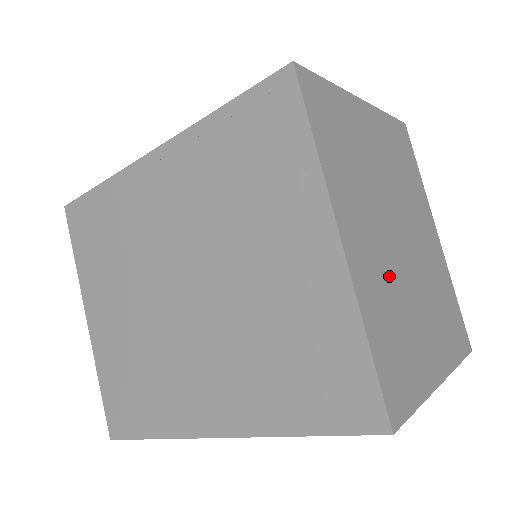
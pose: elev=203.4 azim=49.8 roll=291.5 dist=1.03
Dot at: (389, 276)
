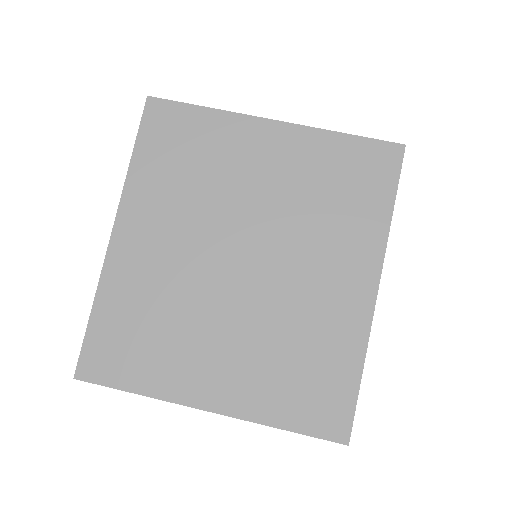
Dot at: (175, 283)
